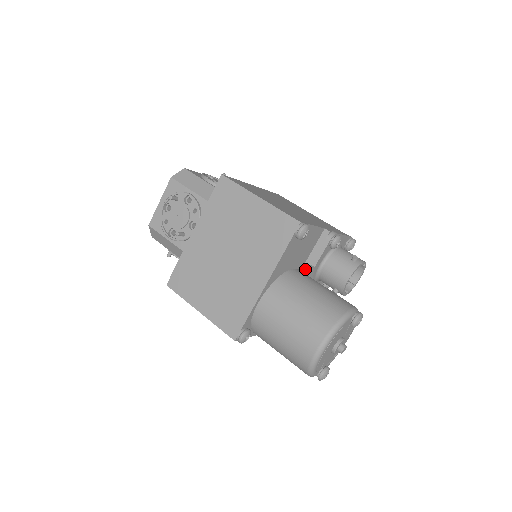
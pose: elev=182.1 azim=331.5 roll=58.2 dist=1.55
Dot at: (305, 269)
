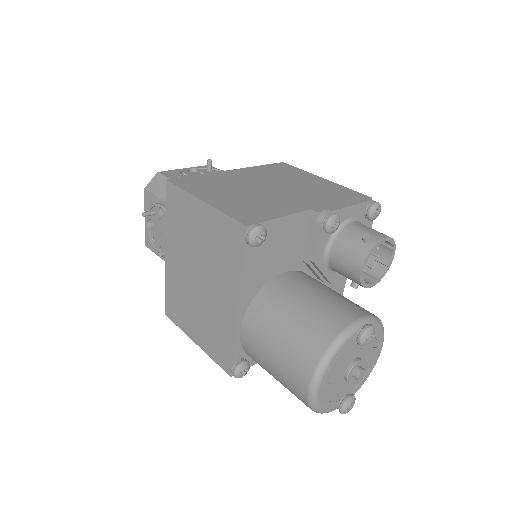
Dot at: (307, 265)
